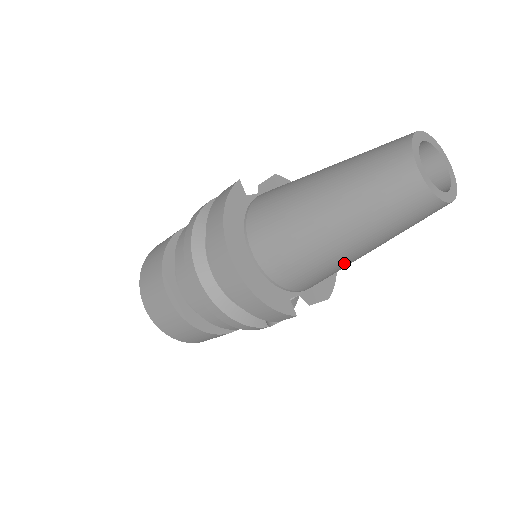
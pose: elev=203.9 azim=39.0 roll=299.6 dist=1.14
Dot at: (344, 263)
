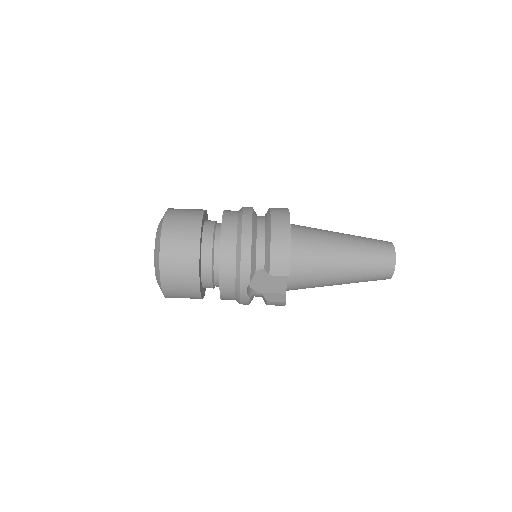
Dot at: (331, 270)
